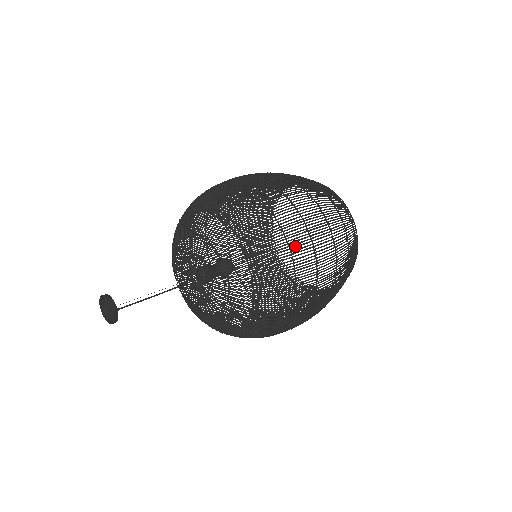
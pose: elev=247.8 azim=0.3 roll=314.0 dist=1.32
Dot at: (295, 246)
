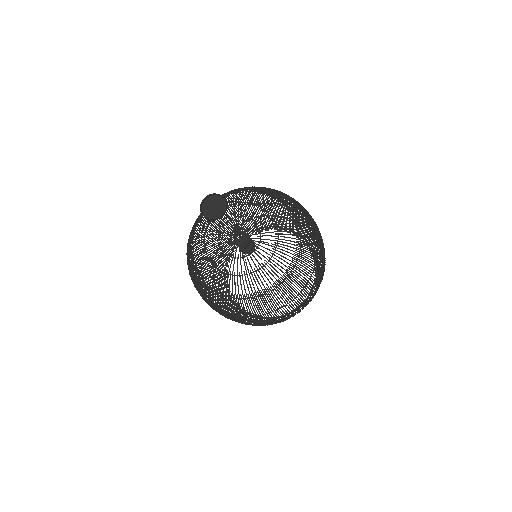
Dot at: occluded
